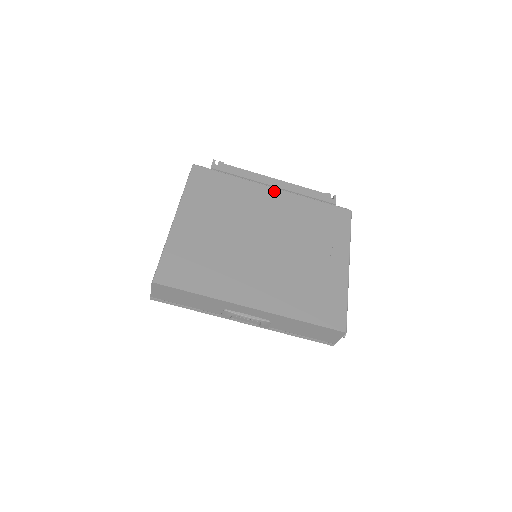
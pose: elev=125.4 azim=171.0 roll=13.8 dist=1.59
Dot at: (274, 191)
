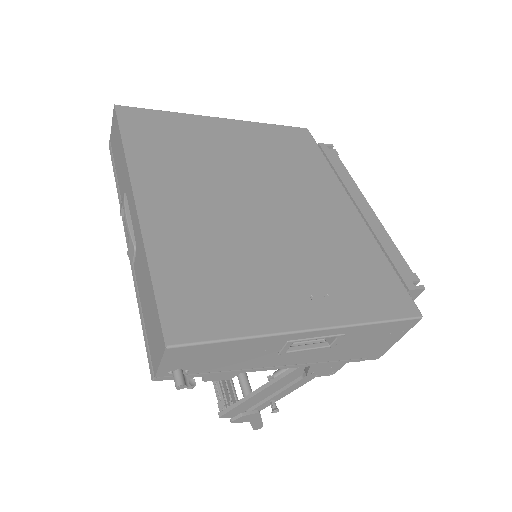
Dot at: (350, 207)
